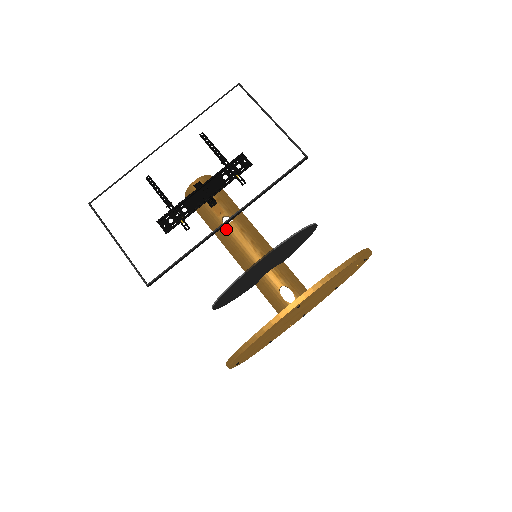
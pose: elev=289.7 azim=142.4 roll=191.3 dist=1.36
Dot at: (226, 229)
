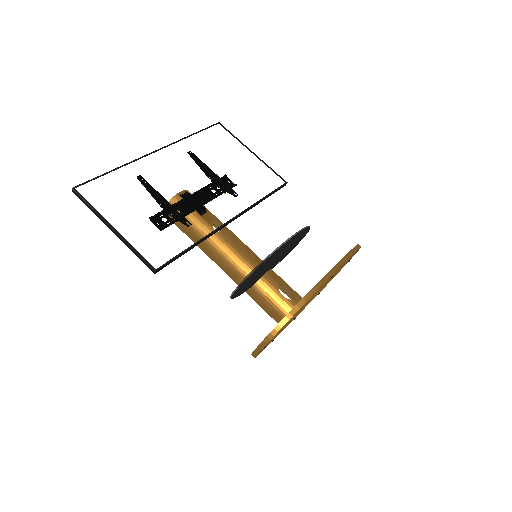
Dot at: (218, 235)
